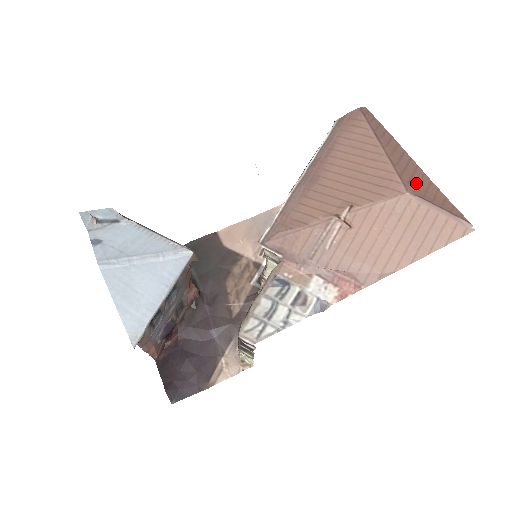
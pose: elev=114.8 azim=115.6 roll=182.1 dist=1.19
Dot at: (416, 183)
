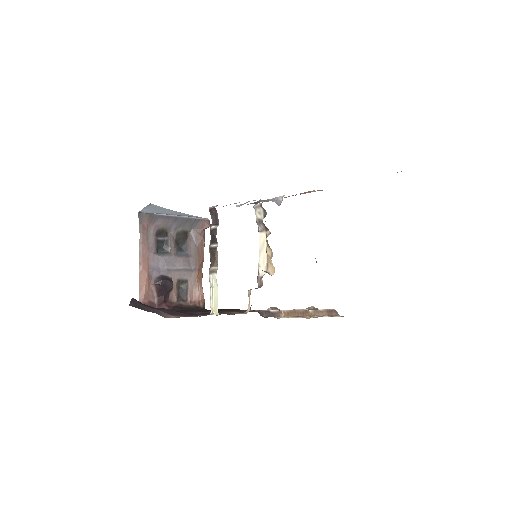
Dot at: occluded
